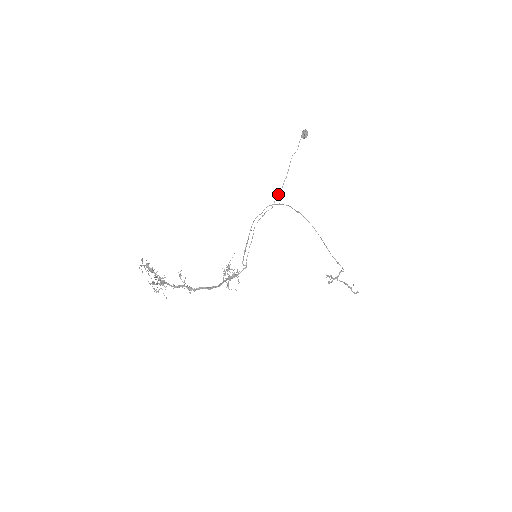
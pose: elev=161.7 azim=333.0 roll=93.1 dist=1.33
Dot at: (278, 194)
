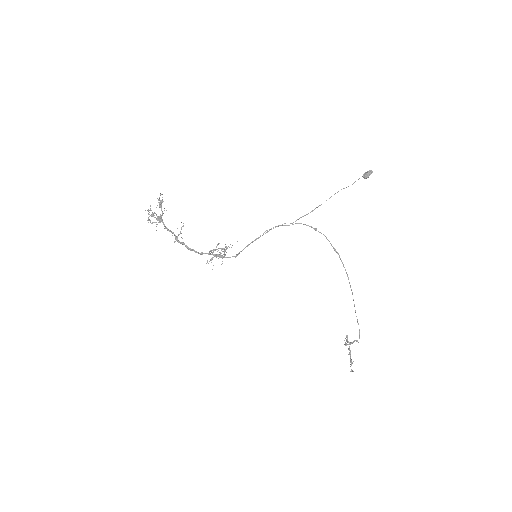
Dot at: (304, 215)
